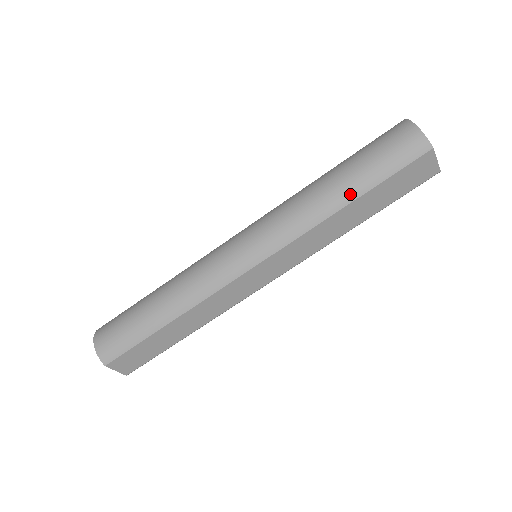
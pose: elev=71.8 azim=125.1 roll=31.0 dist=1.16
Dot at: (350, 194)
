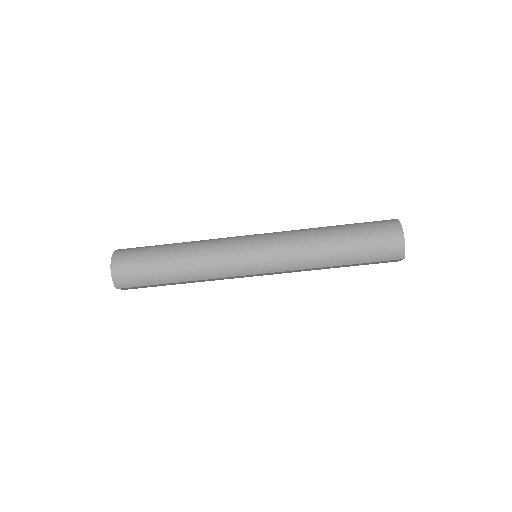
Dot at: (341, 262)
